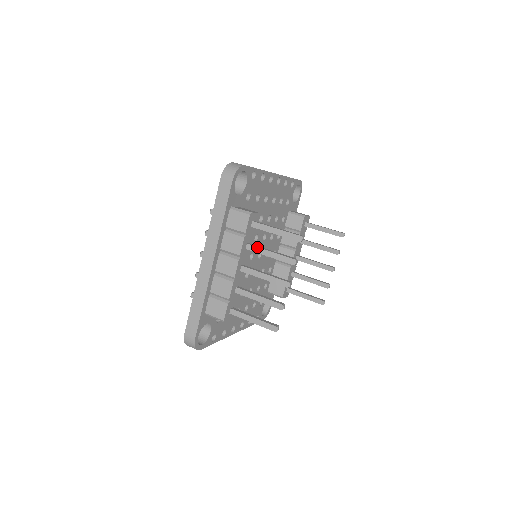
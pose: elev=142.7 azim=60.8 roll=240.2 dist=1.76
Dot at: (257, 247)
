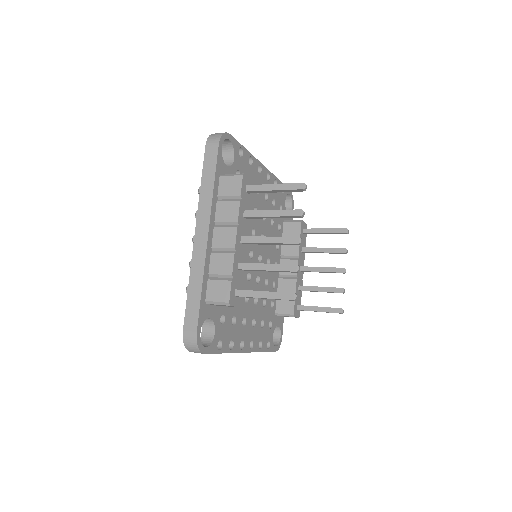
Dot at: (256, 210)
